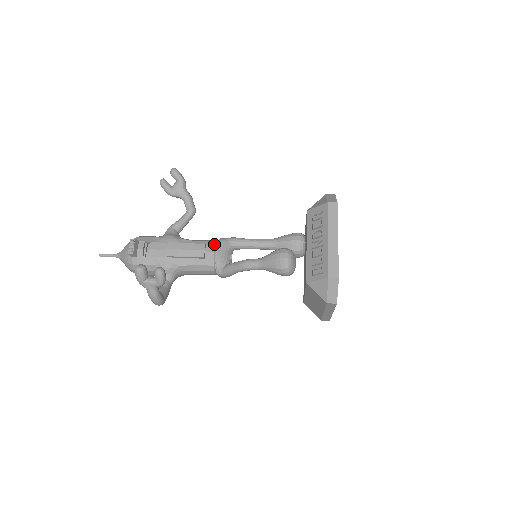
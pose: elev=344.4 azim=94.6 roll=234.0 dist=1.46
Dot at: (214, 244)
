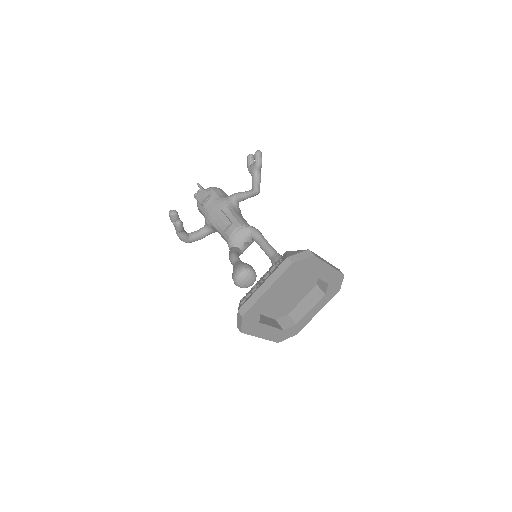
Dot at: (238, 227)
